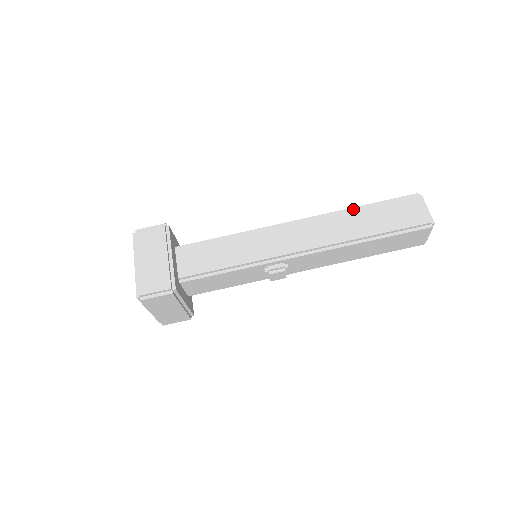
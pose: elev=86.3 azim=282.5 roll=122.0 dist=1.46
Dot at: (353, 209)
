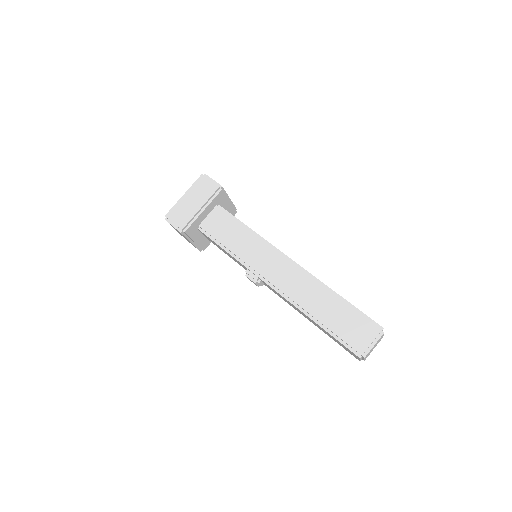
Dot at: (331, 292)
